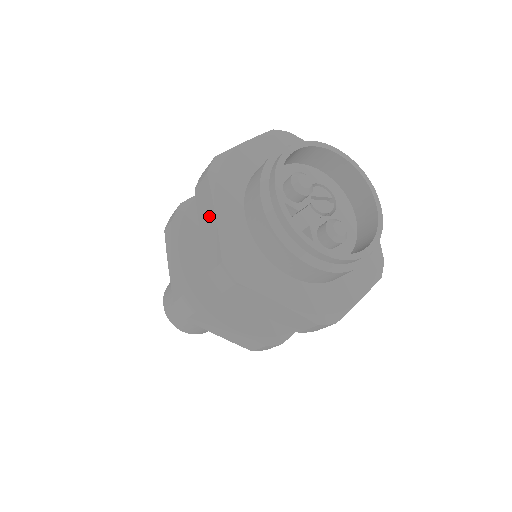
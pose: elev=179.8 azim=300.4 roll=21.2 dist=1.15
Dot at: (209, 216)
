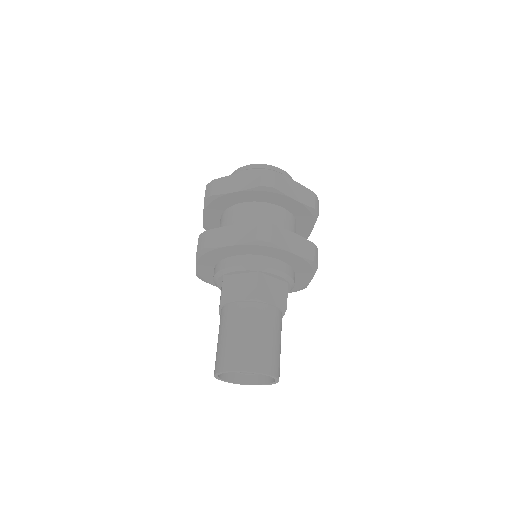
Dot at: occluded
